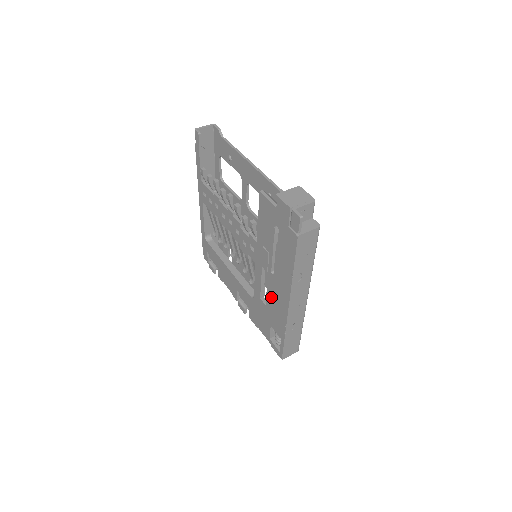
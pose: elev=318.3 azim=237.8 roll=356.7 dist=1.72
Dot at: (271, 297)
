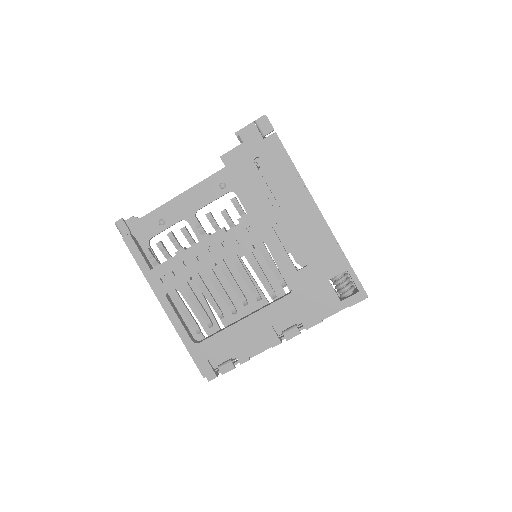
Dot at: (303, 242)
